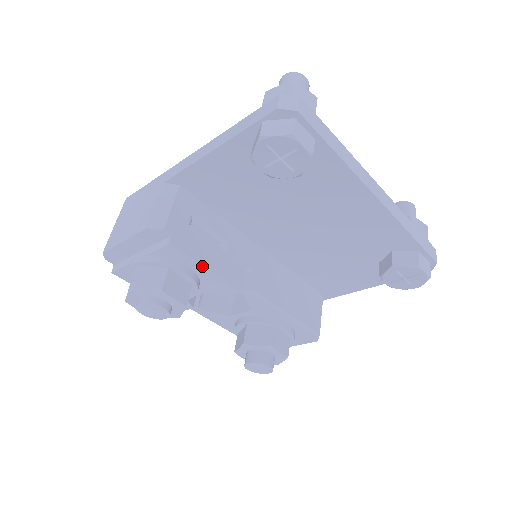
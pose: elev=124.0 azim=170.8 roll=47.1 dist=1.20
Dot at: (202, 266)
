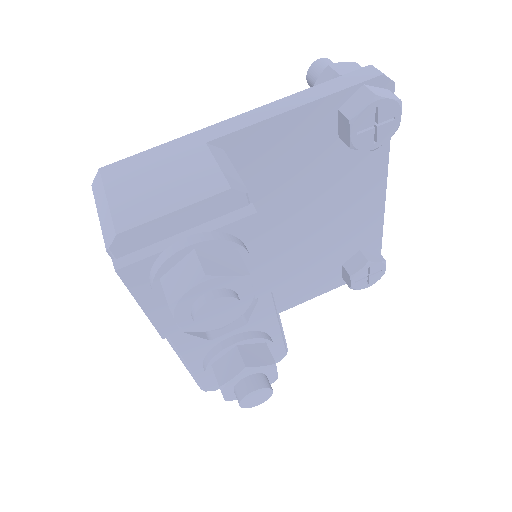
Dot at: (264, 250)
